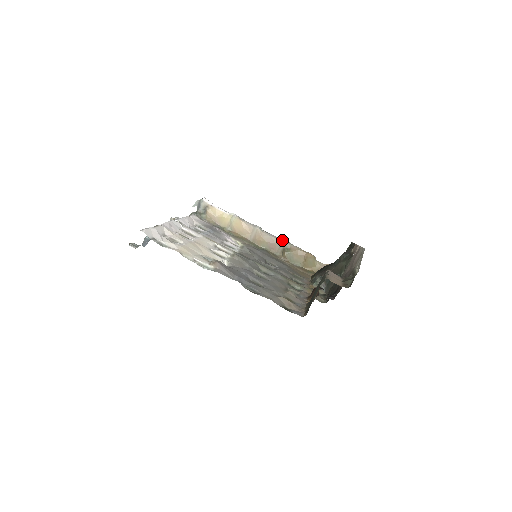
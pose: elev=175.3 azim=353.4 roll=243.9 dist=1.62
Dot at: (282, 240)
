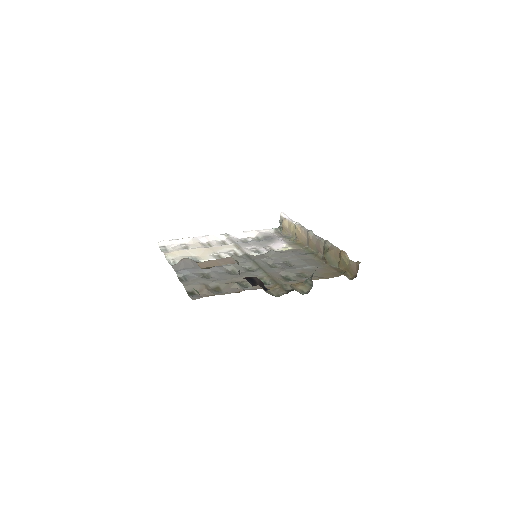
Dot at: (324, 241)
